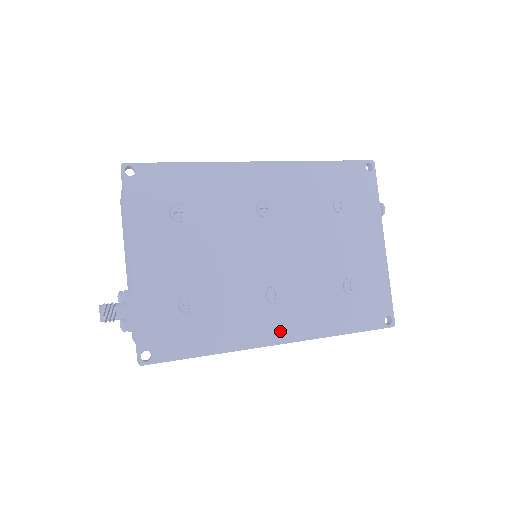
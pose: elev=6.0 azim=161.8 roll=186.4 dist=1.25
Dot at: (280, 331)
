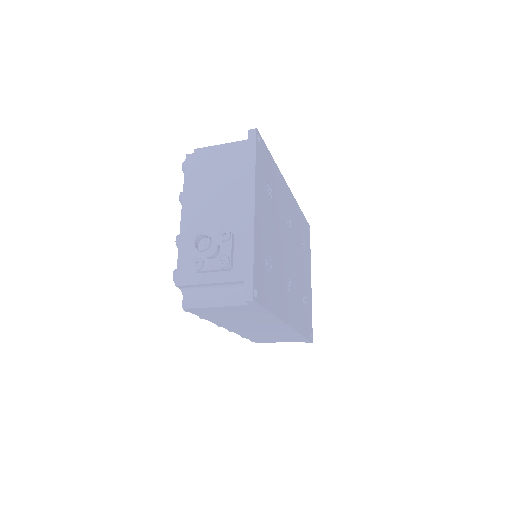
Dot at: (290, 316)
